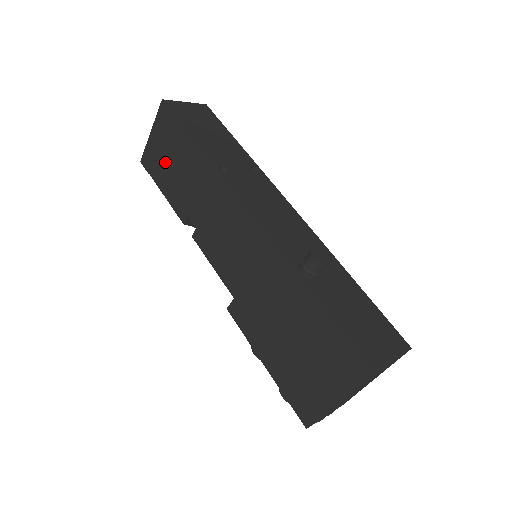
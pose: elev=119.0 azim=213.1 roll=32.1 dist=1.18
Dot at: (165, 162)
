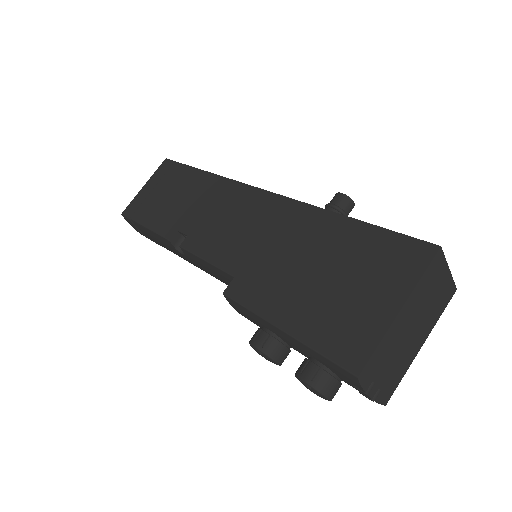
Dot at: (157, 199)
